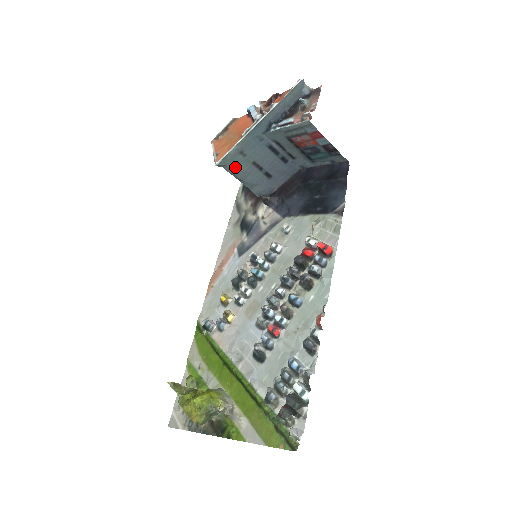
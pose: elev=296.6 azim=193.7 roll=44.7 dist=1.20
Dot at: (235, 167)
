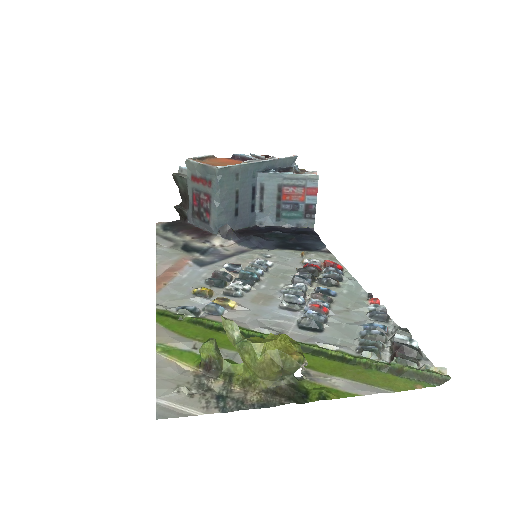
Dot at: (225, 183)
